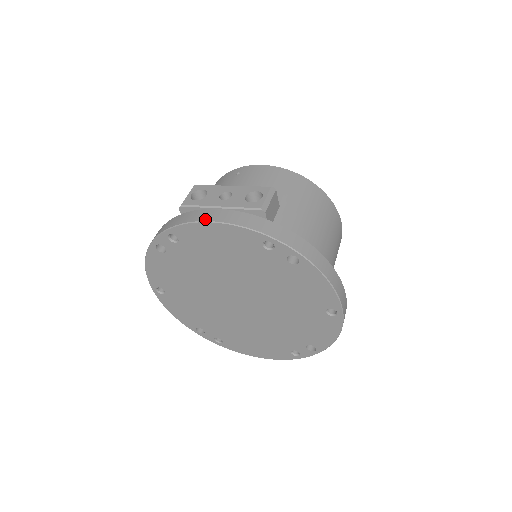
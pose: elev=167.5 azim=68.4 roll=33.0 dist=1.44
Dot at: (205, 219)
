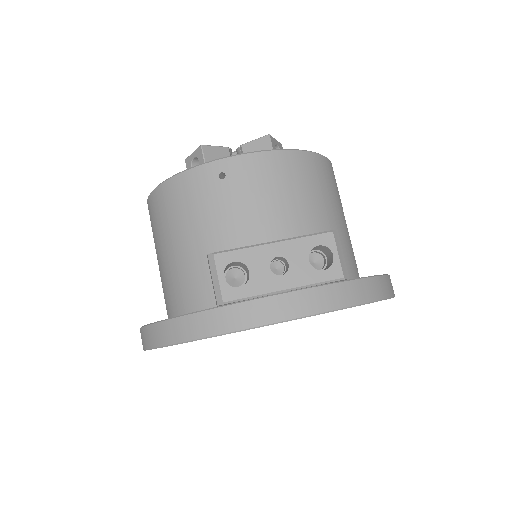
Dot at: (278, 319)
